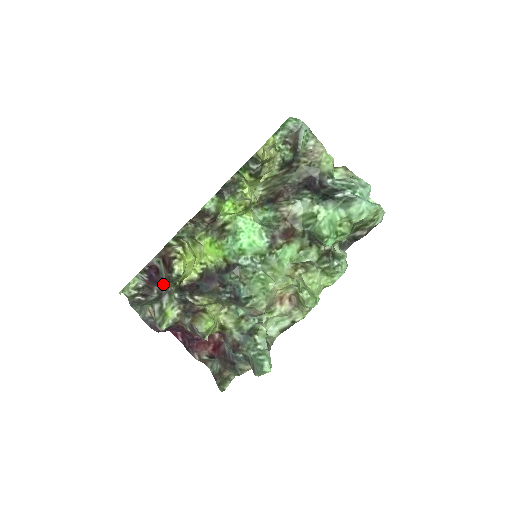
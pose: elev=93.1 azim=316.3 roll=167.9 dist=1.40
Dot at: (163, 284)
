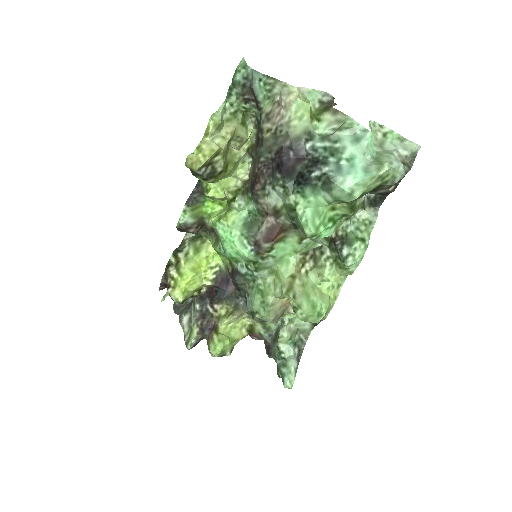
Dot at: occluded
